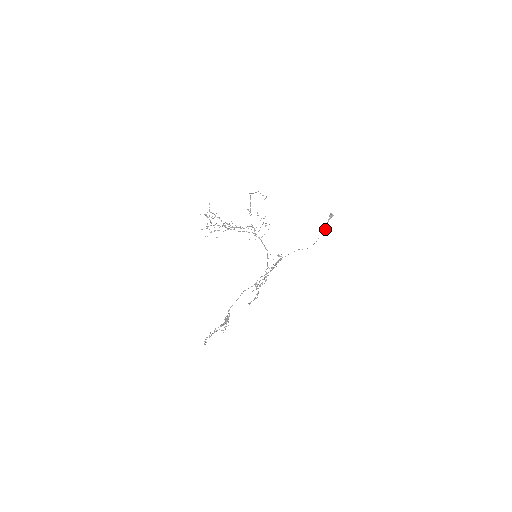
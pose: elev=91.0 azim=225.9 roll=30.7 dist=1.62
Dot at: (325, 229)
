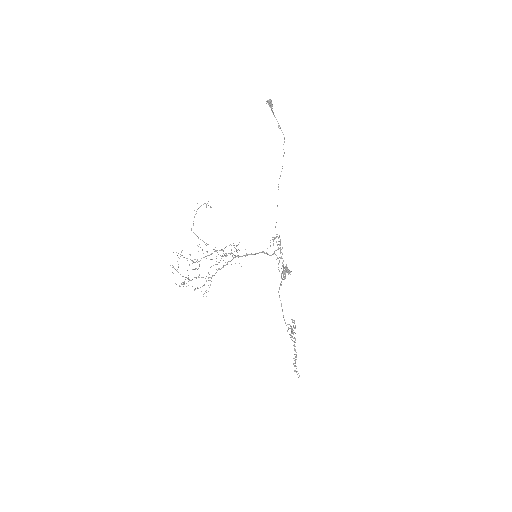
Dot at: (278, 125)
